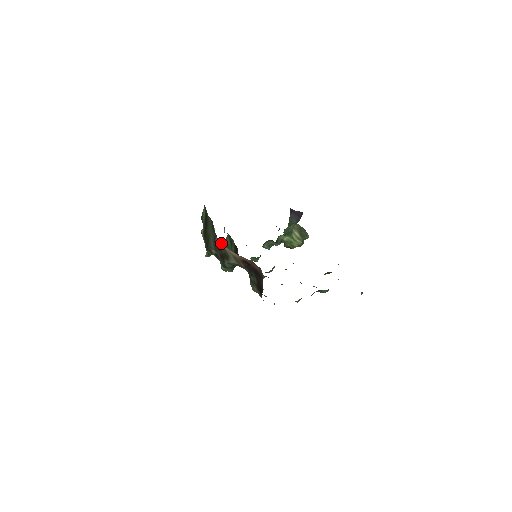
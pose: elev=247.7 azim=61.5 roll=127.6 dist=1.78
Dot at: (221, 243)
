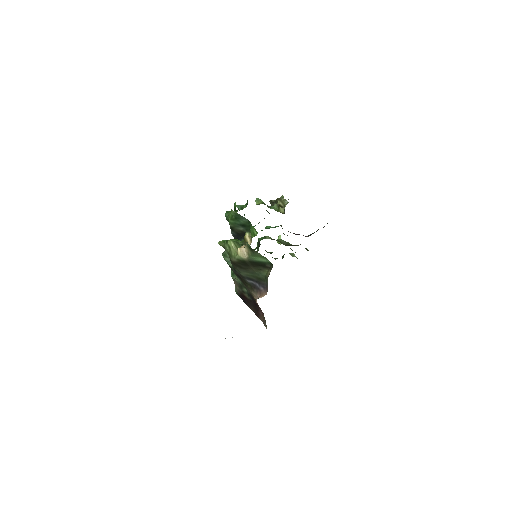
Dot at: (256, 297)
